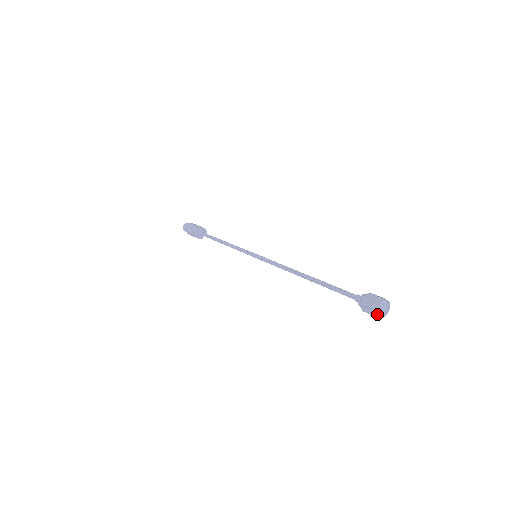
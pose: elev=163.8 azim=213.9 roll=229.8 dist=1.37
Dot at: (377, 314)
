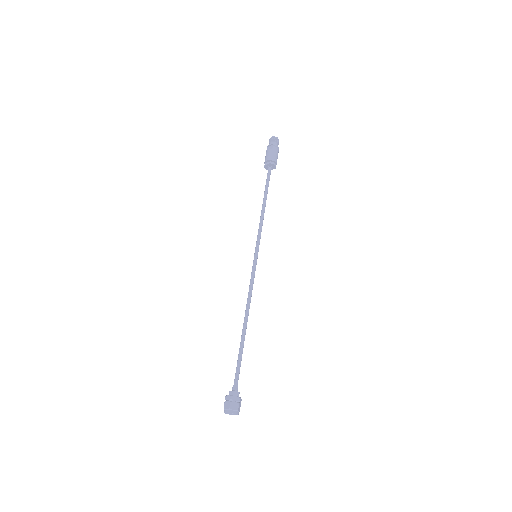
Dot at: occluded
